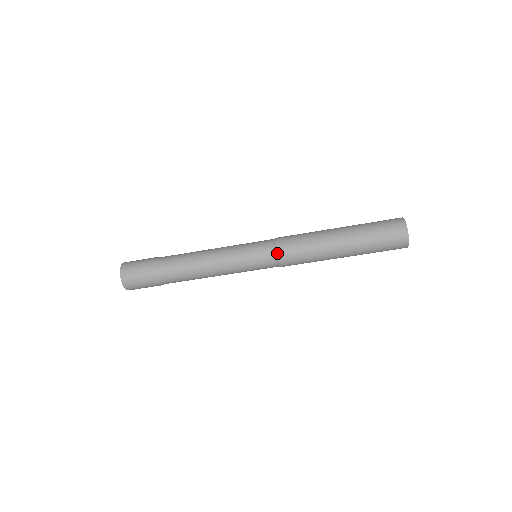
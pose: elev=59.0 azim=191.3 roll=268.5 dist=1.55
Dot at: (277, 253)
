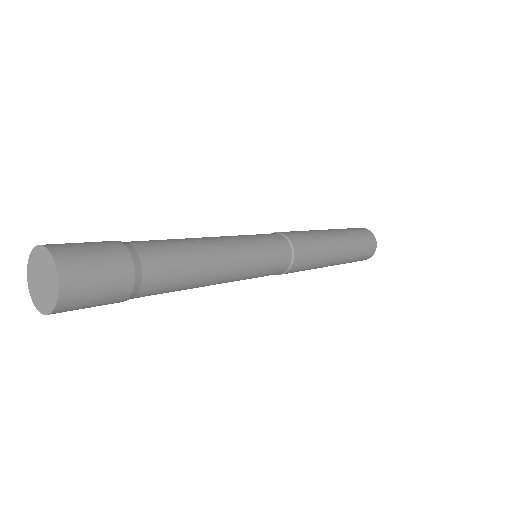
Dot at: (294, 249)
